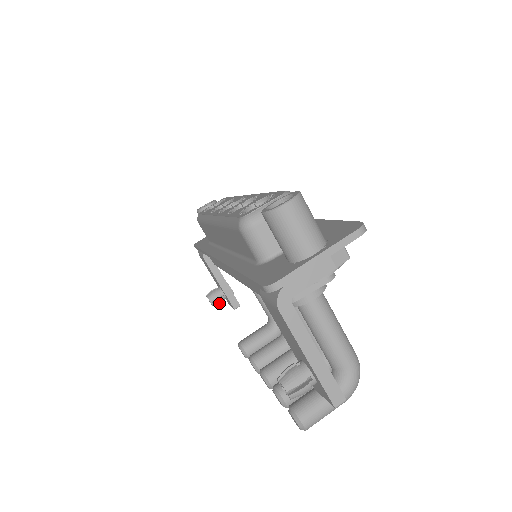
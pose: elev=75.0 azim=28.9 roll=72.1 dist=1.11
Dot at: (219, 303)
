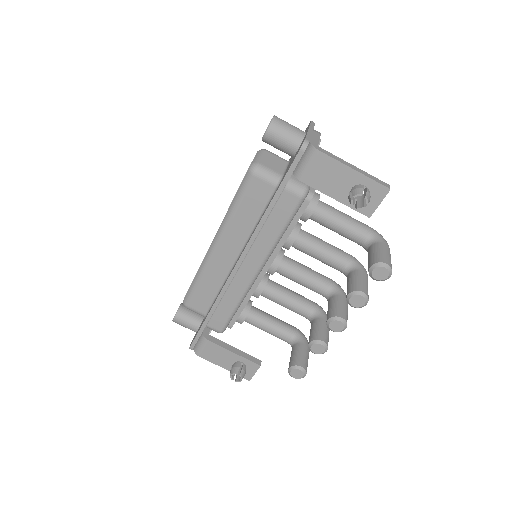
Dot at: (245, 373)
